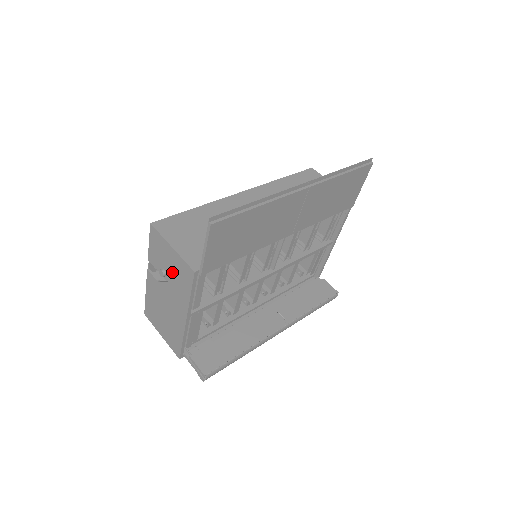
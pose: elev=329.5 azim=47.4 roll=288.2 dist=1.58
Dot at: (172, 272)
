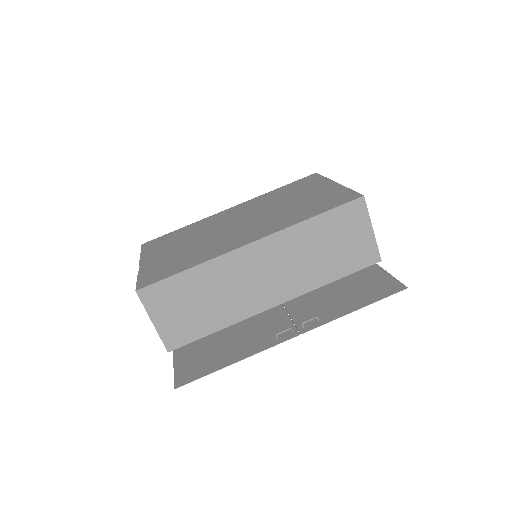
Dot at: occluded
